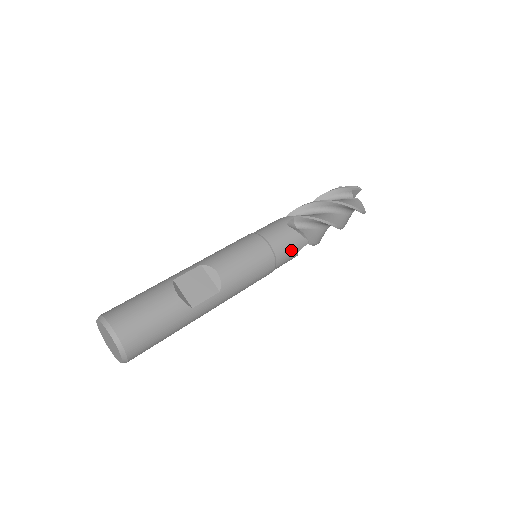
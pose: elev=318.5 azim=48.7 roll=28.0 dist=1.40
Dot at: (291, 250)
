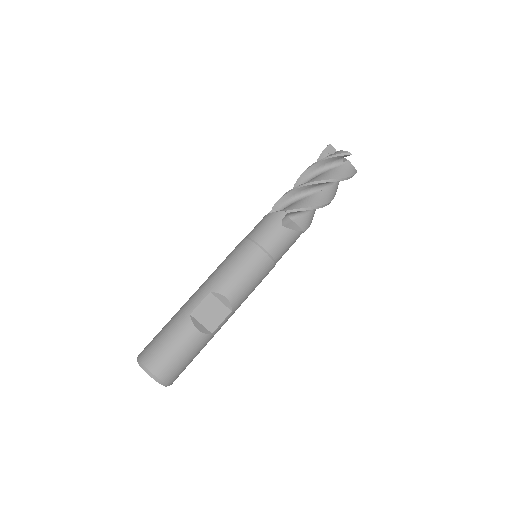
Dot at: (288, 247)
